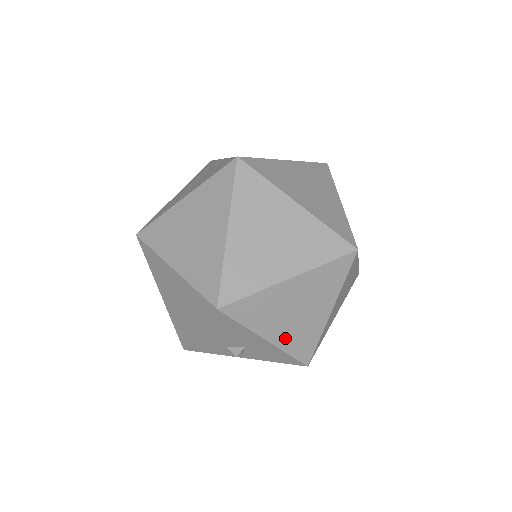
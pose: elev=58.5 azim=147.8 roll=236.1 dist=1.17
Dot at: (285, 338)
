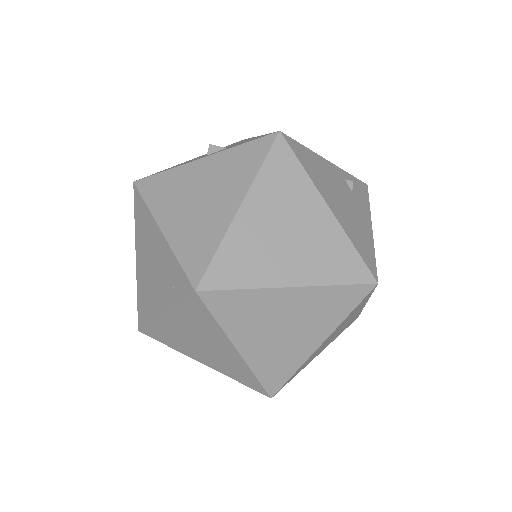
Dot at: occluded
